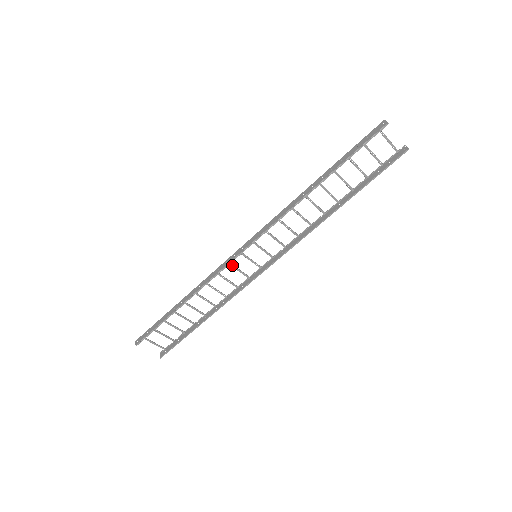
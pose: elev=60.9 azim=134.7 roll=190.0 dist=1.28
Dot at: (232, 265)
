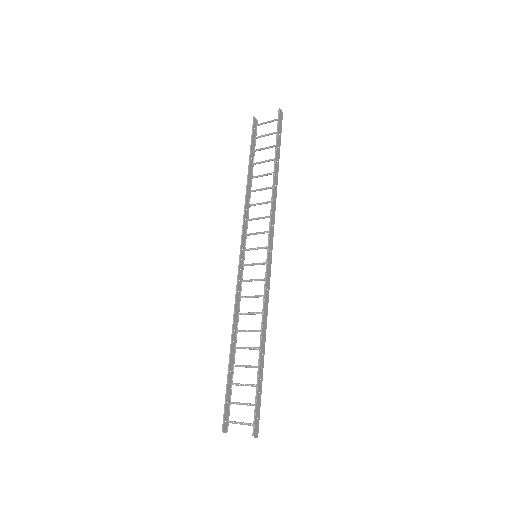
Dot at: (247, 280)
